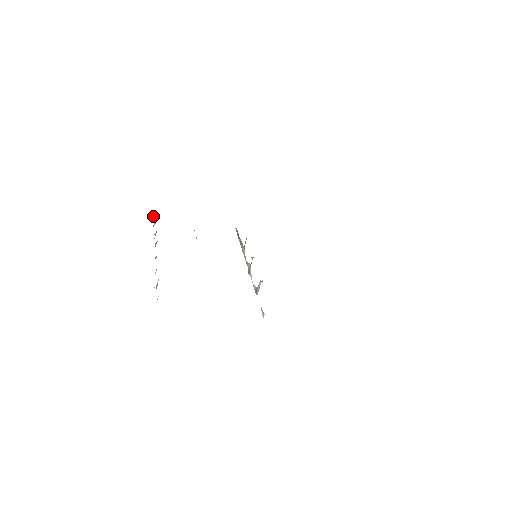
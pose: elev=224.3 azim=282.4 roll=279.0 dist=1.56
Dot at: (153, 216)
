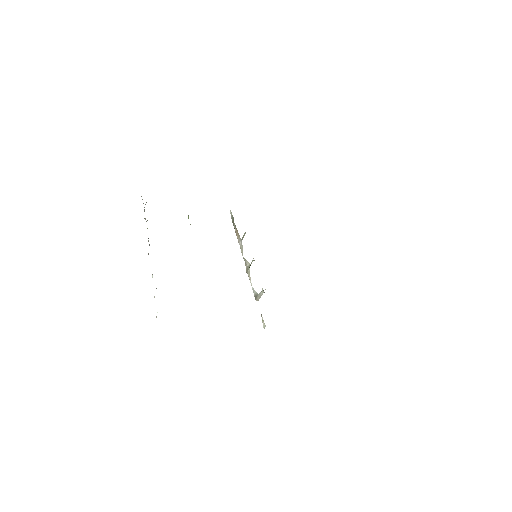
Dot at: occluded
